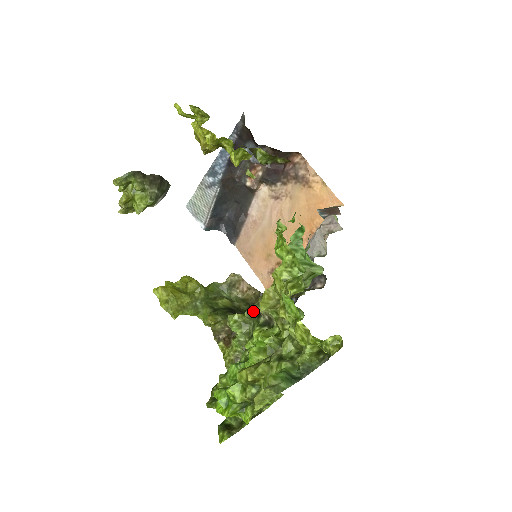
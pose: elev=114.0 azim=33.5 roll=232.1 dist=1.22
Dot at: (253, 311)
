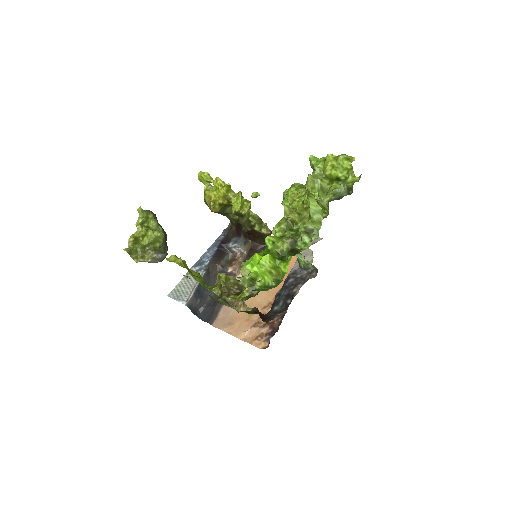
Dot at: occluded
